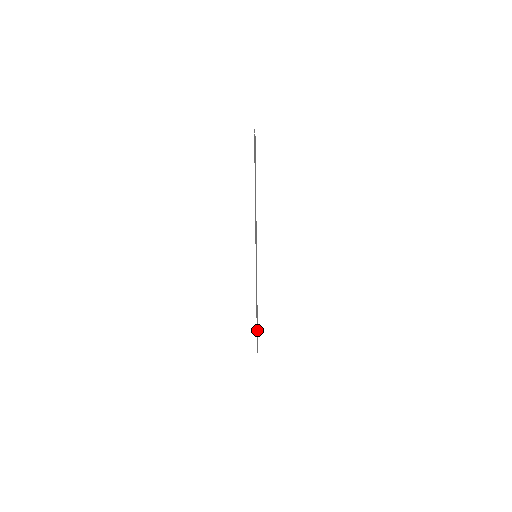
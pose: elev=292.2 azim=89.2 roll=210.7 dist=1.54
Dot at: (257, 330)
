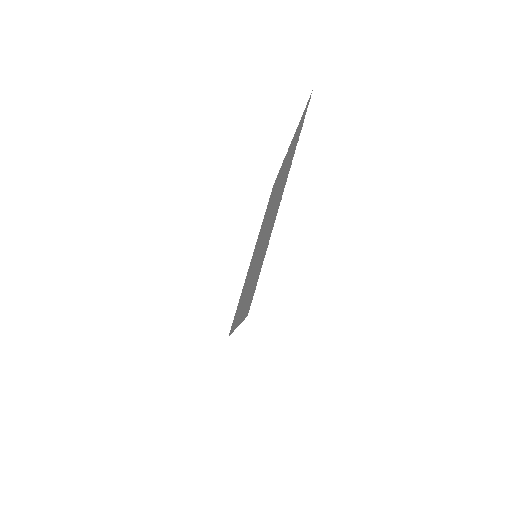
Dot at: (254, 281)
